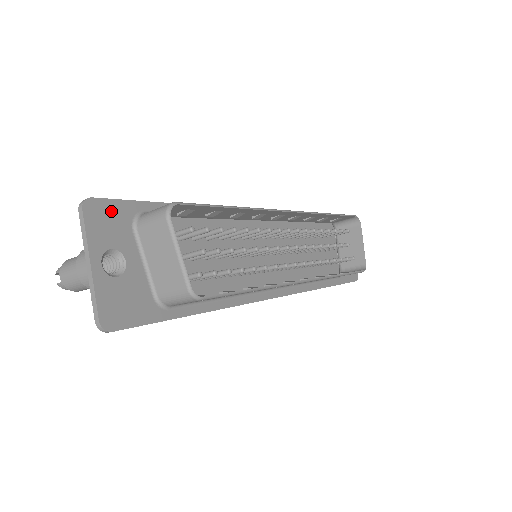
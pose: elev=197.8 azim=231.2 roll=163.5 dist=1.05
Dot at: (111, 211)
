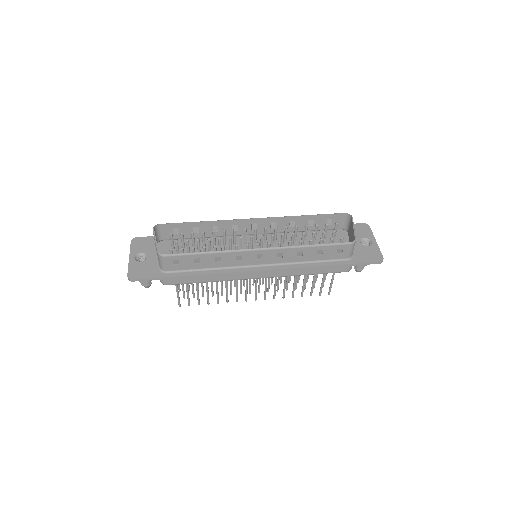
Dot at: (145, 241)
